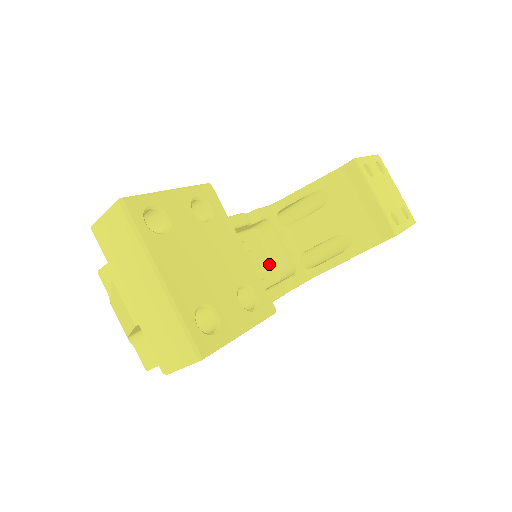
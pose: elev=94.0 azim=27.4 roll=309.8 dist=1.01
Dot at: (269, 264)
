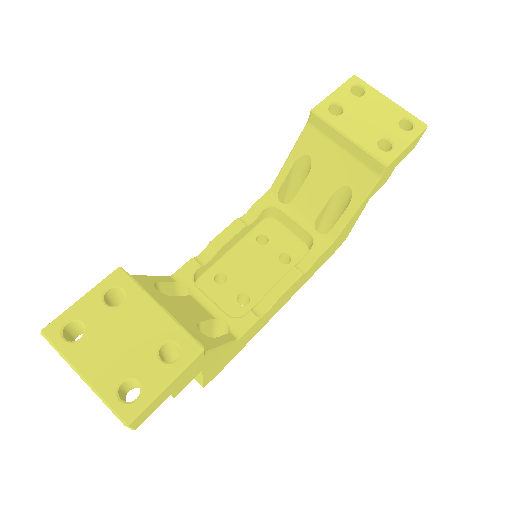
Dot at: (293, 243)
